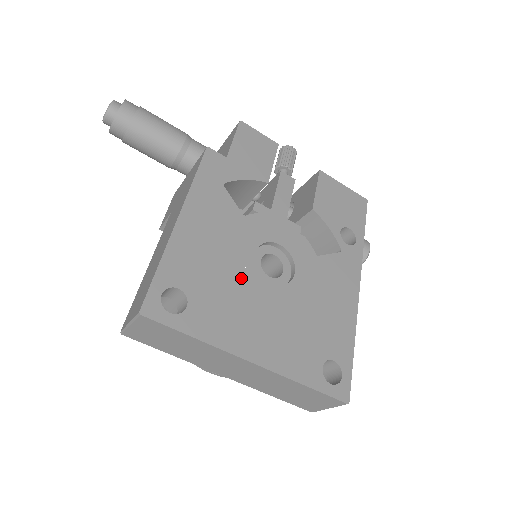
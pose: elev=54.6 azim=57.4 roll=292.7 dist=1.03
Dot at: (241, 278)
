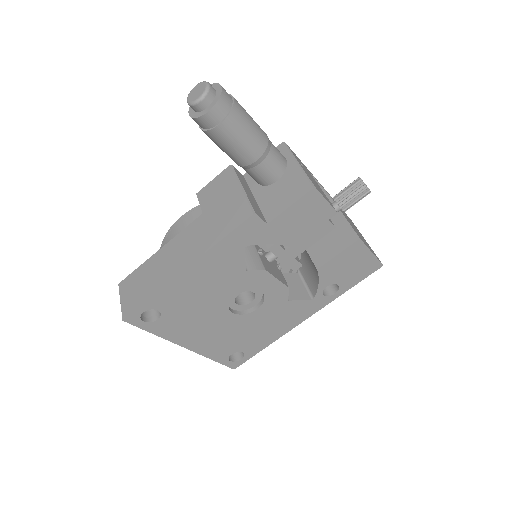
Dot at: (210, 308)
